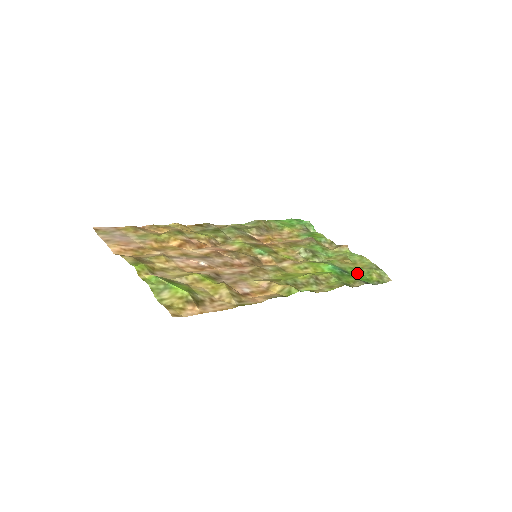
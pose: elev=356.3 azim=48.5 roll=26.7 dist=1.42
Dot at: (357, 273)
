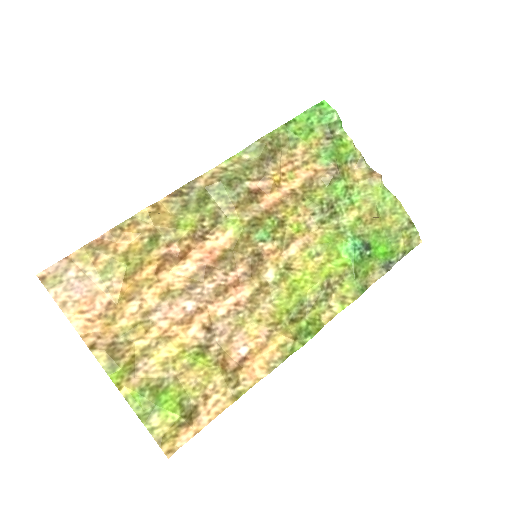
Dot at: (381, 241)
